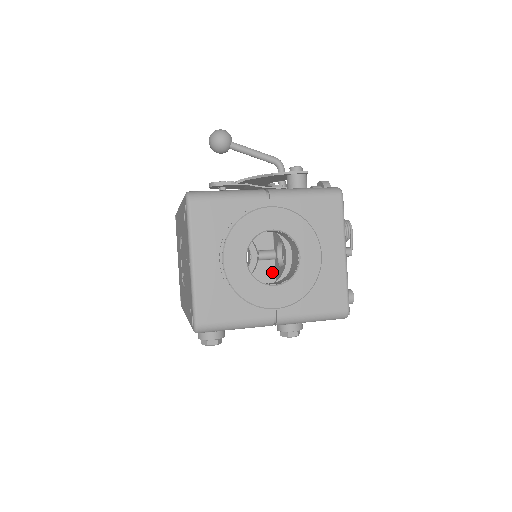
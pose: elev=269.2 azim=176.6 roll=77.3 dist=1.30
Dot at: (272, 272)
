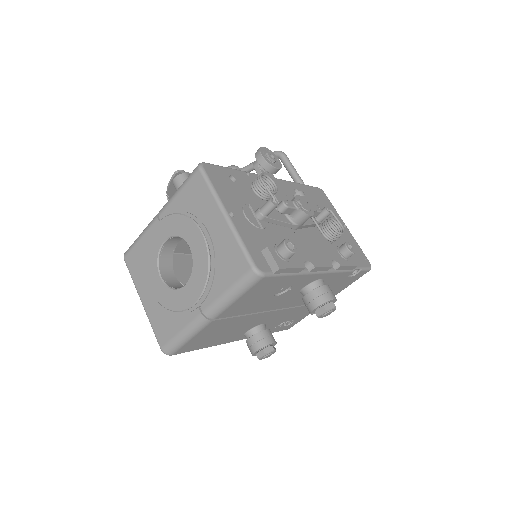
Dot at: occluded
